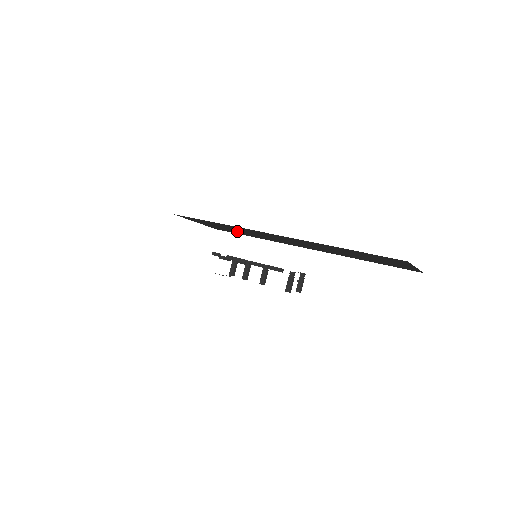
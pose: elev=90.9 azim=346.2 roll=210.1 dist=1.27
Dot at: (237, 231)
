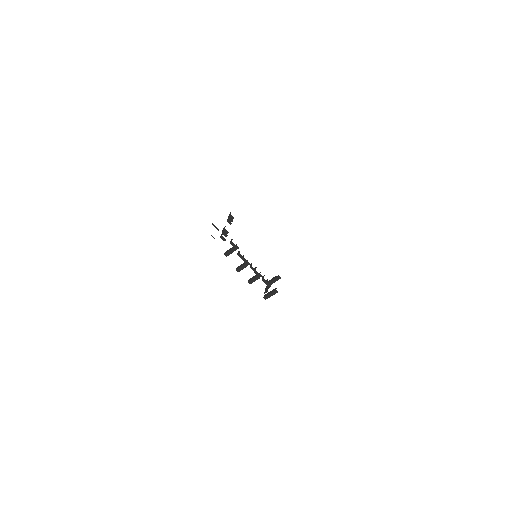
Dot at: occluded
